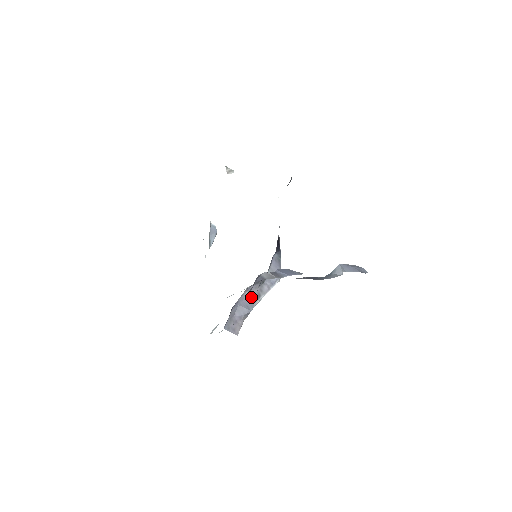
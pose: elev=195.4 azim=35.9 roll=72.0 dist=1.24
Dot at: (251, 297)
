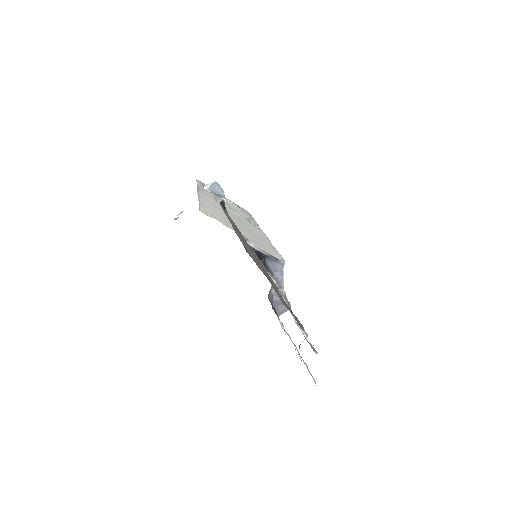
Dot at: occluded
